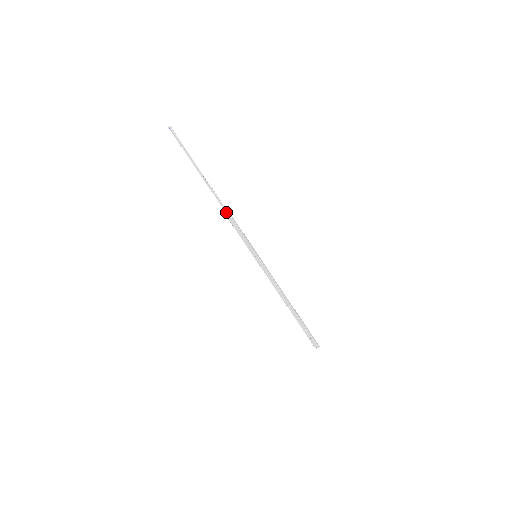
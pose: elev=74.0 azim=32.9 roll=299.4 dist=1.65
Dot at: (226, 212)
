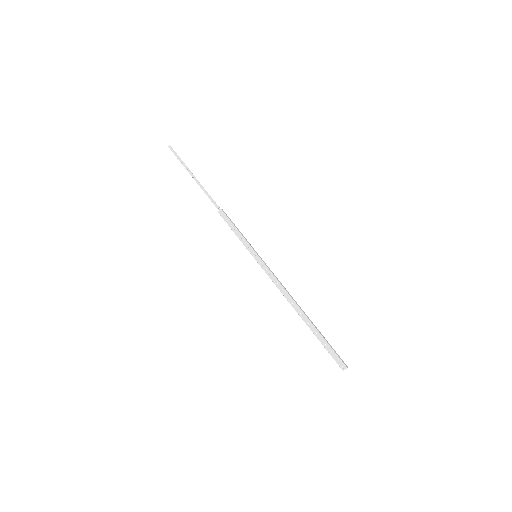
Dot at: (222, 213)
